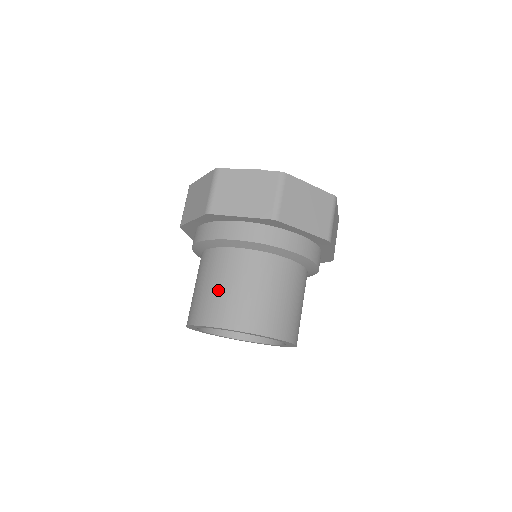
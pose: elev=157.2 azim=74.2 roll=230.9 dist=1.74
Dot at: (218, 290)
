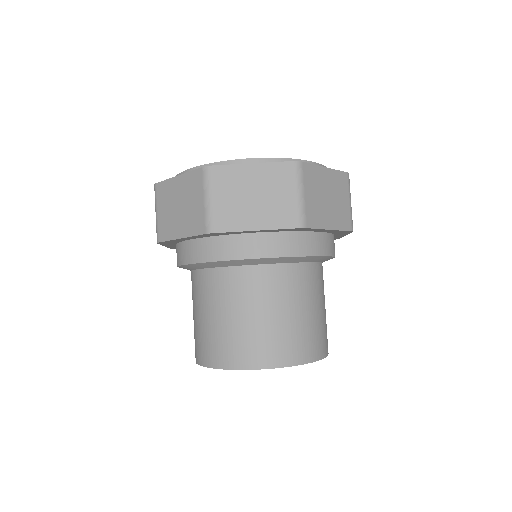
Dot at: (240, 323)
